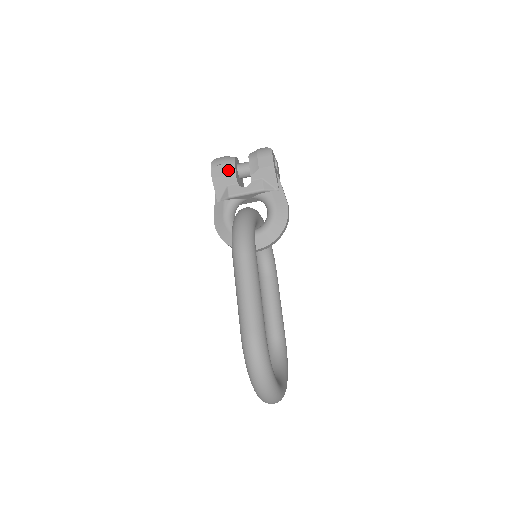
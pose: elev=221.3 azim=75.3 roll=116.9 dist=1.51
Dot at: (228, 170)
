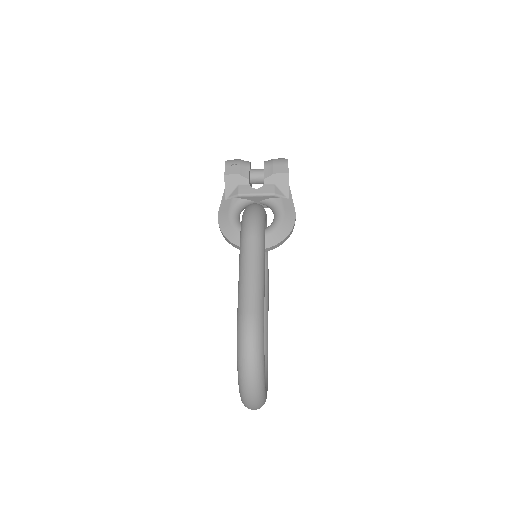
Dot at: (242, 170)
